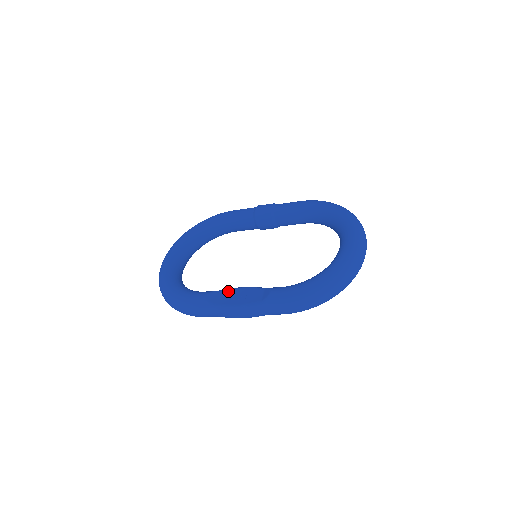
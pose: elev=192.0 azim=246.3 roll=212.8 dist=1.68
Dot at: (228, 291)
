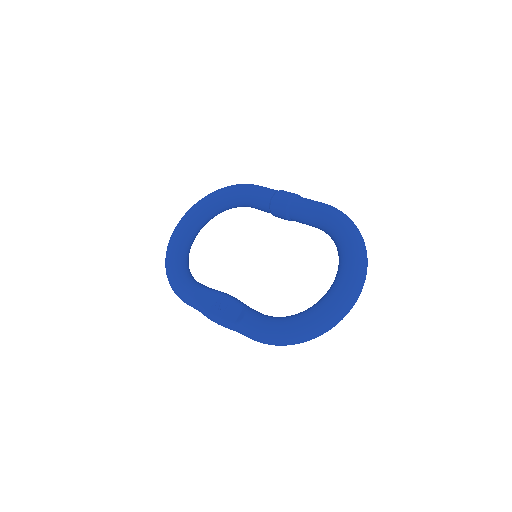
Dot at: (213, 294)
